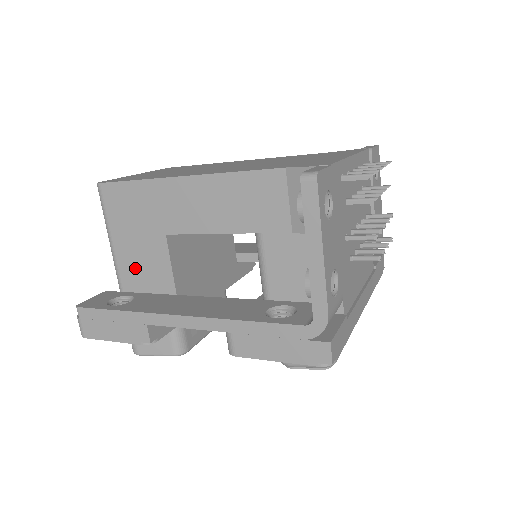
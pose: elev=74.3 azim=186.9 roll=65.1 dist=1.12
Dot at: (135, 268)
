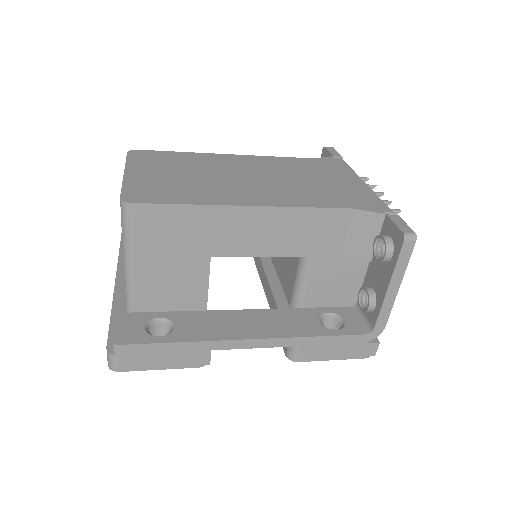
Dot at: (160, 288)
